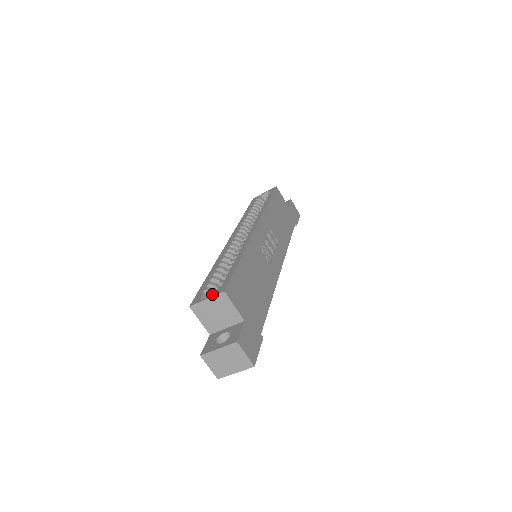
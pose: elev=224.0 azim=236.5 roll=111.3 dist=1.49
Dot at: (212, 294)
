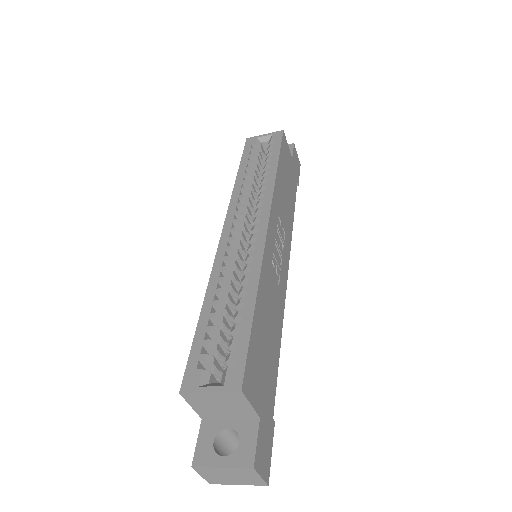
Dot at: (212, 365)
